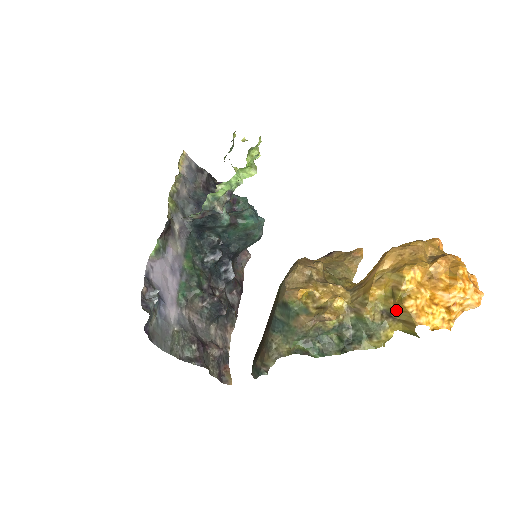
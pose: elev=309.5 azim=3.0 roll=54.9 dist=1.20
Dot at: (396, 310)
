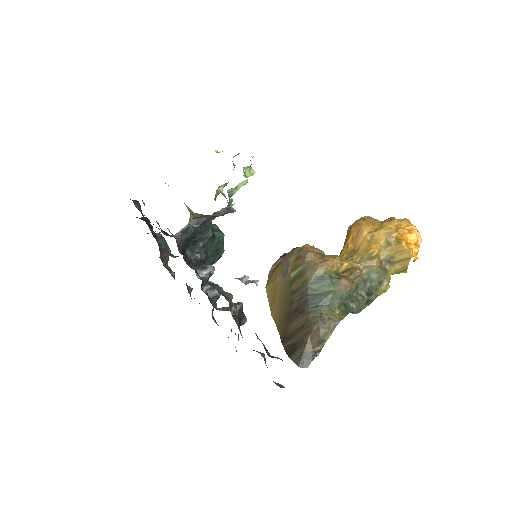
Dot at: (394, 254)
